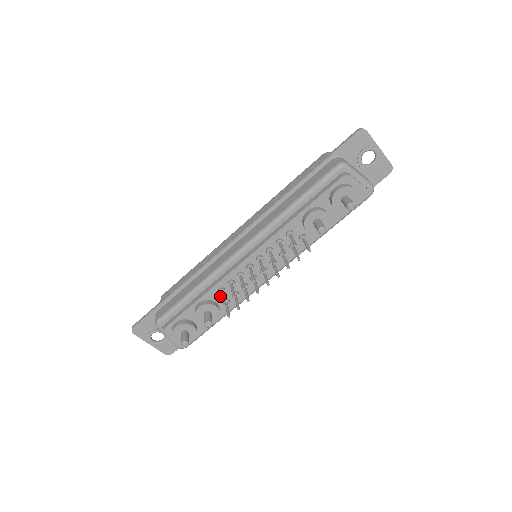
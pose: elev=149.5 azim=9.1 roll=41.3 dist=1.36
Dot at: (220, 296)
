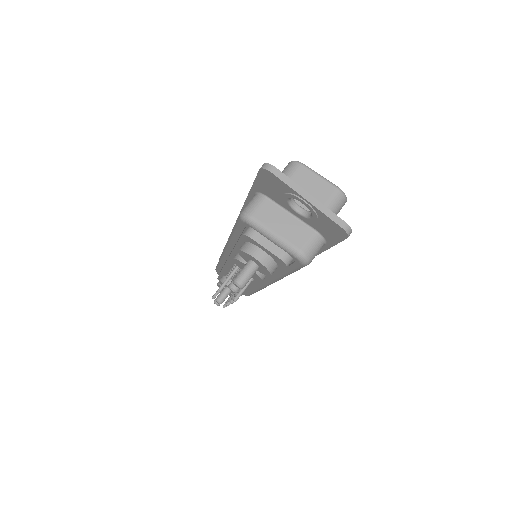
Dot at: occluded
